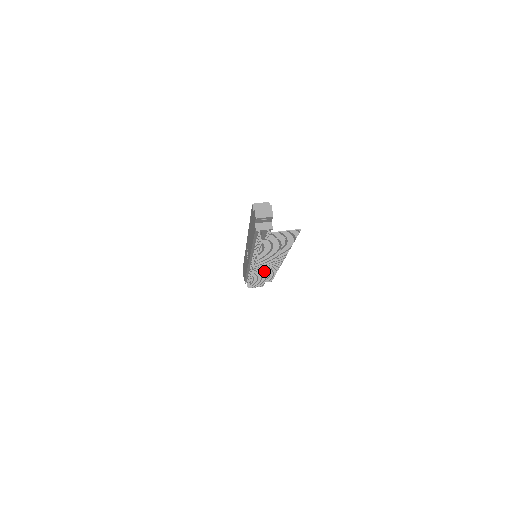
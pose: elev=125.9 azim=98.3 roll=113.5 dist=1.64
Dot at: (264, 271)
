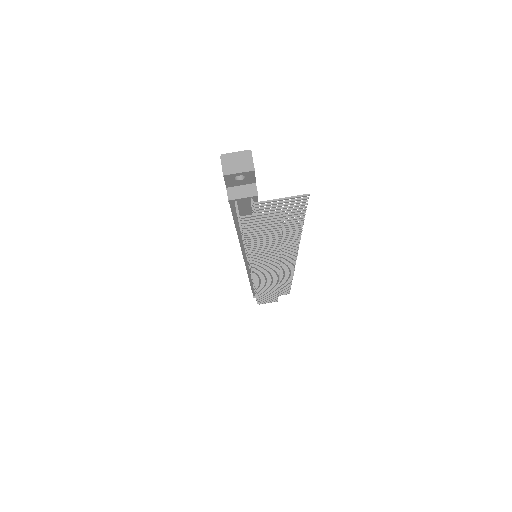
Dot at: (270, 278)
